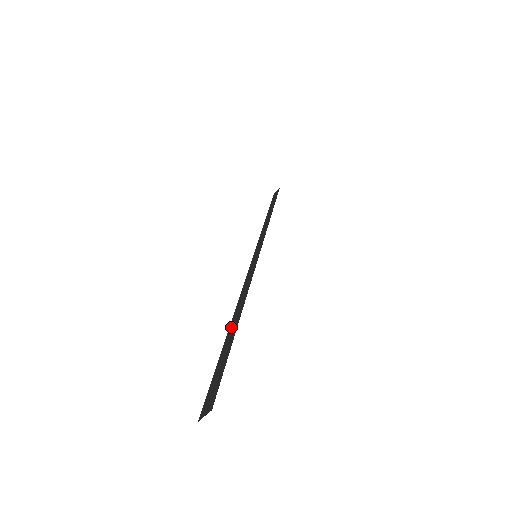
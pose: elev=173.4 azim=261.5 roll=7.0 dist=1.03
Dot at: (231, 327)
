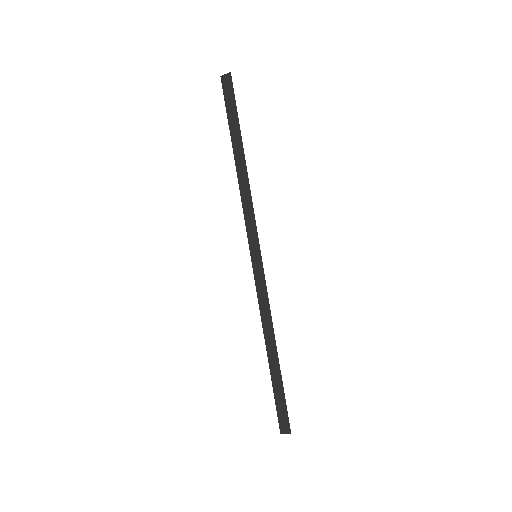
Dot at: (270, 358)
